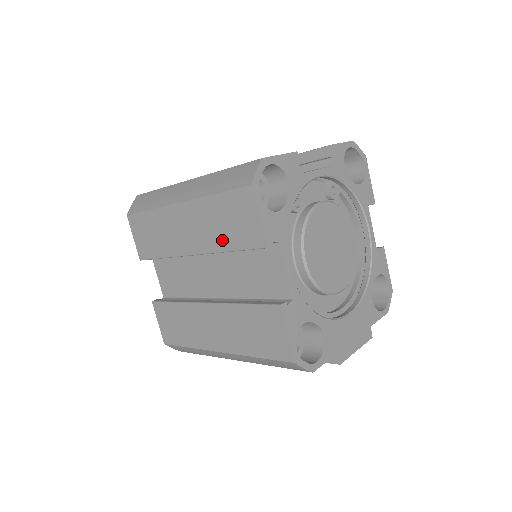
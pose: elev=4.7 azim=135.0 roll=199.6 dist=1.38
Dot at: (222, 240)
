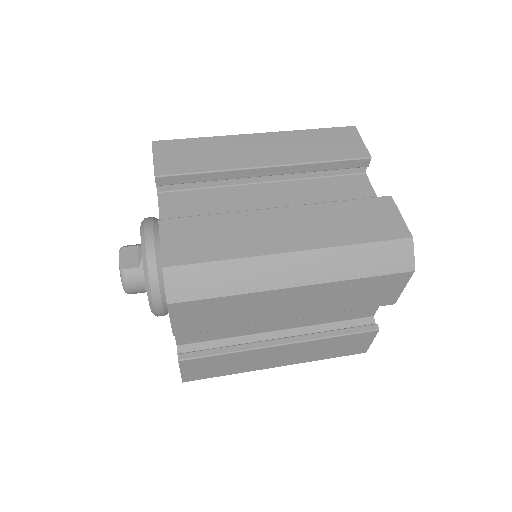
Dot at: (344, 306)
